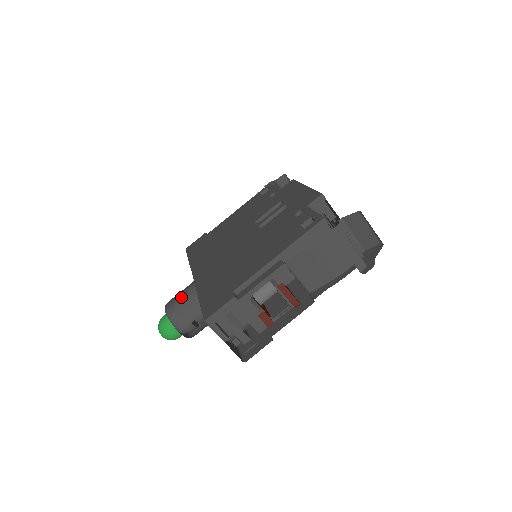
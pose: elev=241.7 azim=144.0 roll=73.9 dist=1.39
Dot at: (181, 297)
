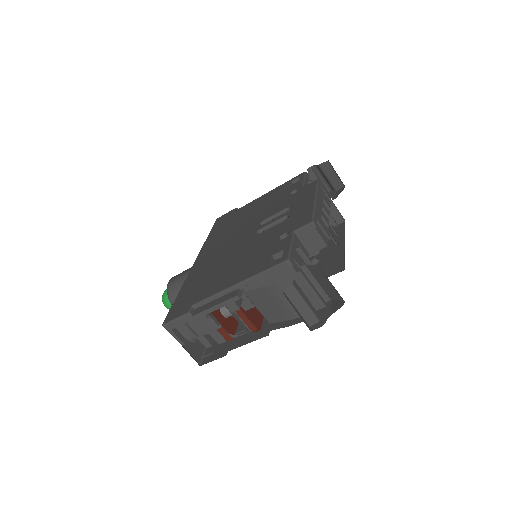
Dot at: (180, 278)
